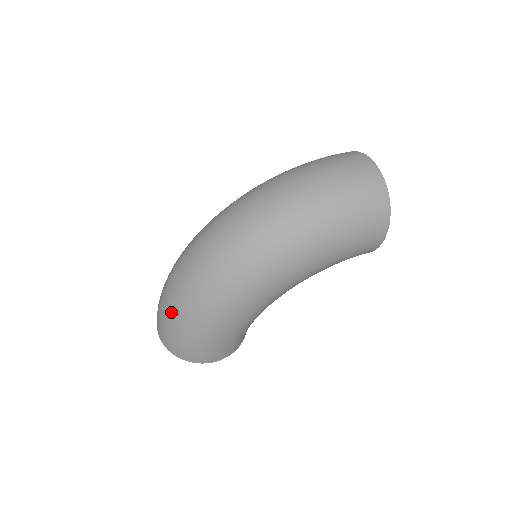
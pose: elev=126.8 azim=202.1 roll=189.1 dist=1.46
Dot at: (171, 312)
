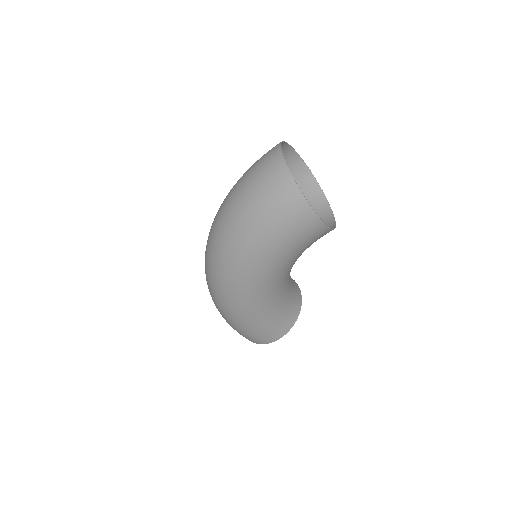
Dot at: occluded
